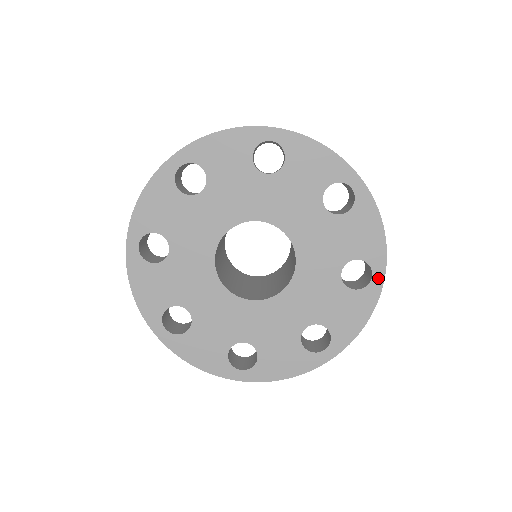
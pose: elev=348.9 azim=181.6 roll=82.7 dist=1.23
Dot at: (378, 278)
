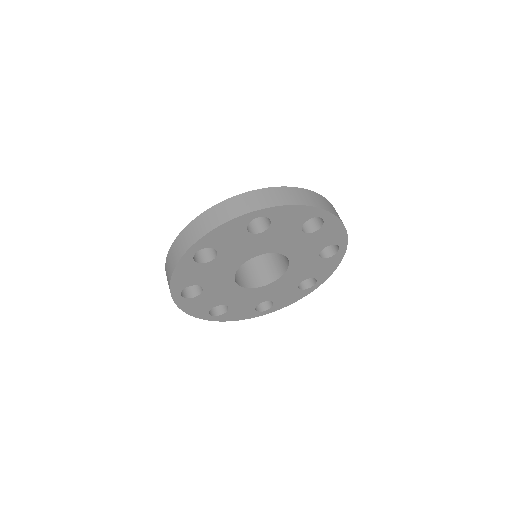
Dot at: (316, 286)
